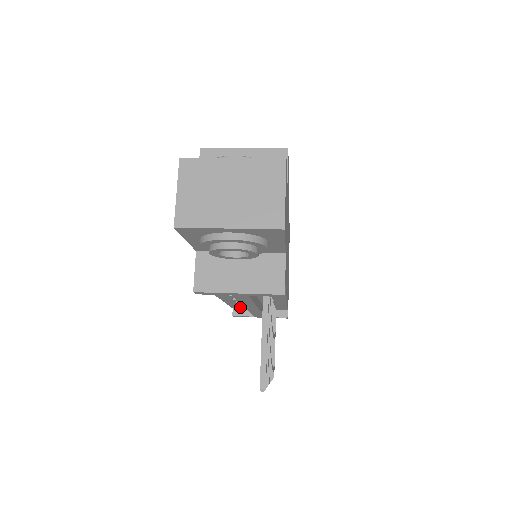
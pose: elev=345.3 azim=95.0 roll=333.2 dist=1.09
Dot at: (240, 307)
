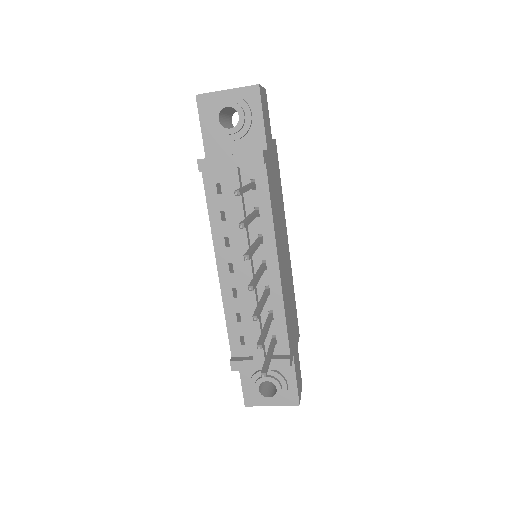
Dot at: (239, 344)
